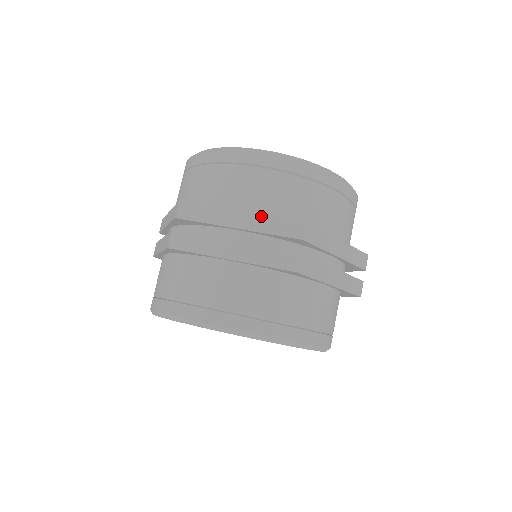
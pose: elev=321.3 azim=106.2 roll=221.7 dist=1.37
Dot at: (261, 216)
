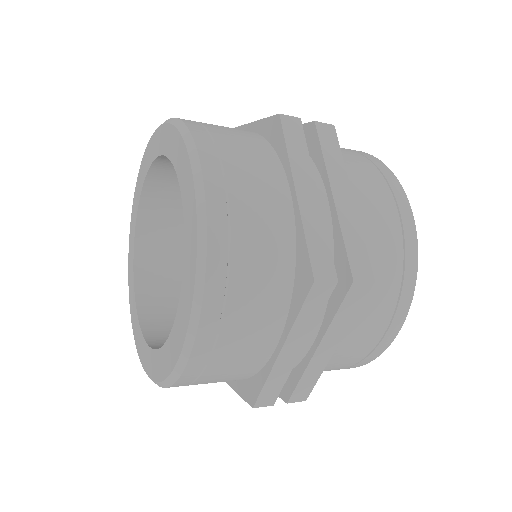
Dot at: occluded
